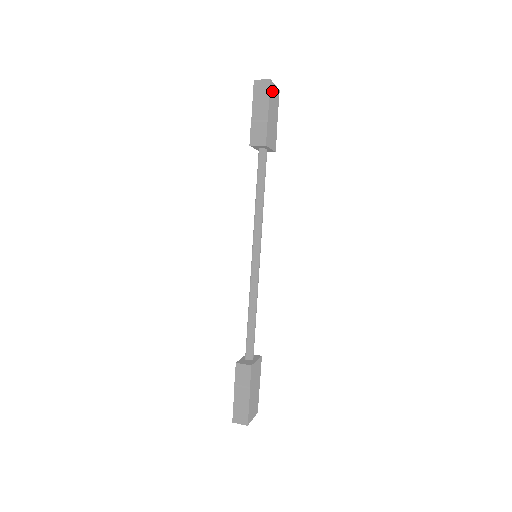
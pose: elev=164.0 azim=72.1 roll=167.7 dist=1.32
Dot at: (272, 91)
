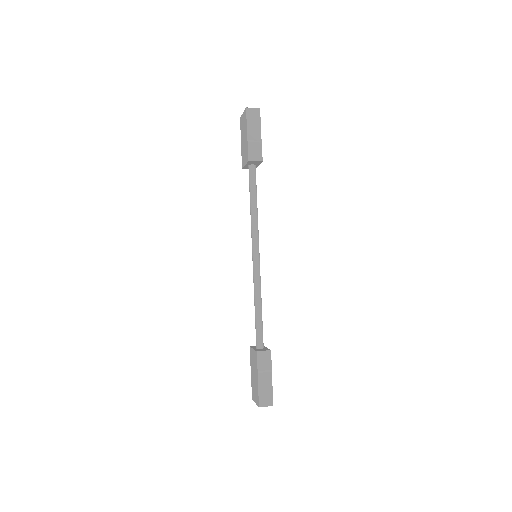
Dot at: occluded
